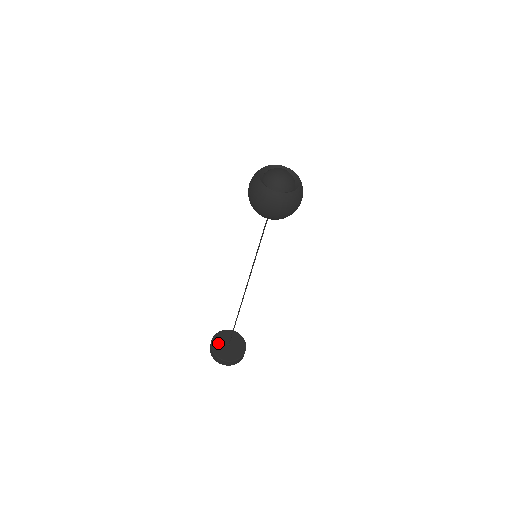
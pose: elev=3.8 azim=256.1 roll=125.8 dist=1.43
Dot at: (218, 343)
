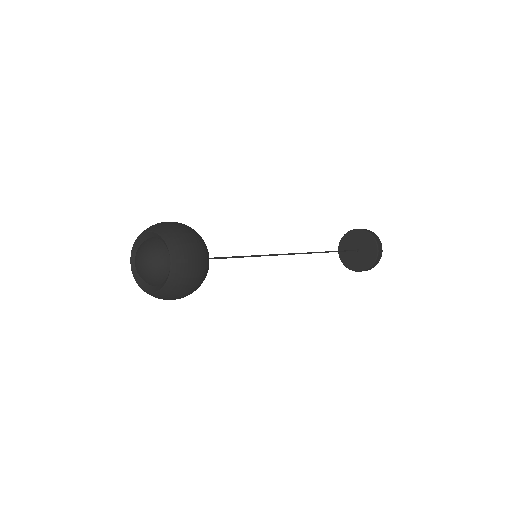
Dot at: (346, 245)
